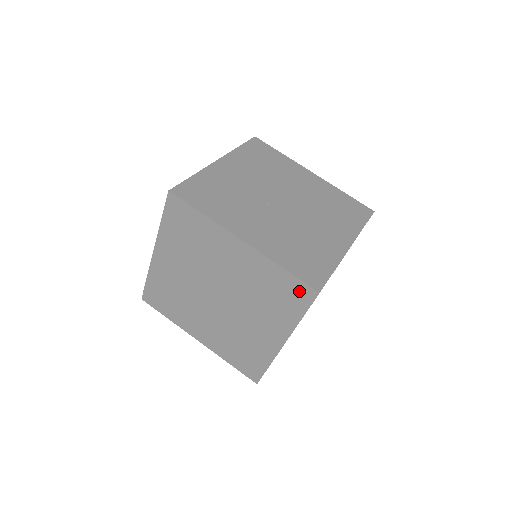
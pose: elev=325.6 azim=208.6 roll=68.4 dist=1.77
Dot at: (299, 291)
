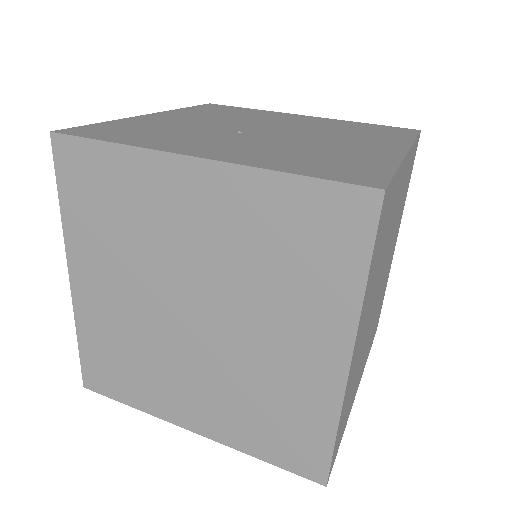
Dot at: (340, 211)
